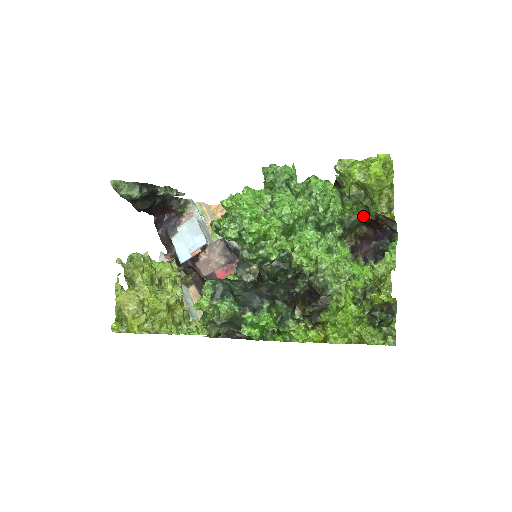
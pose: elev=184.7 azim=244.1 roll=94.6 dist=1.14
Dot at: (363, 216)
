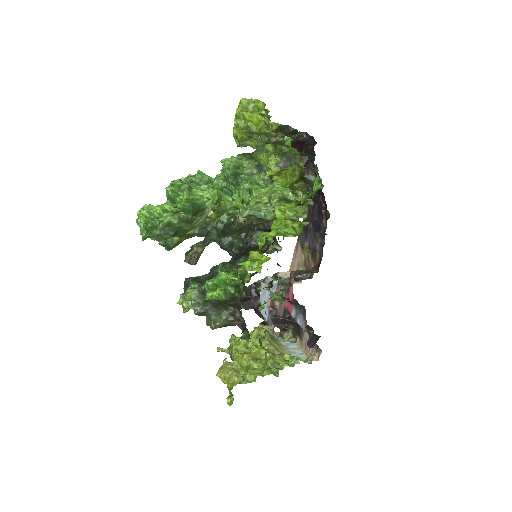
Dot at: (279, 150)
